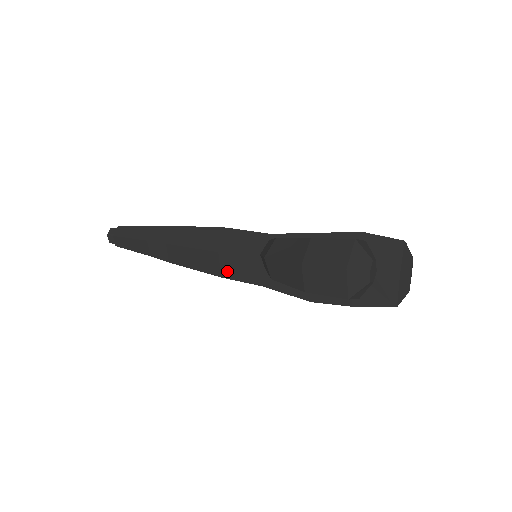
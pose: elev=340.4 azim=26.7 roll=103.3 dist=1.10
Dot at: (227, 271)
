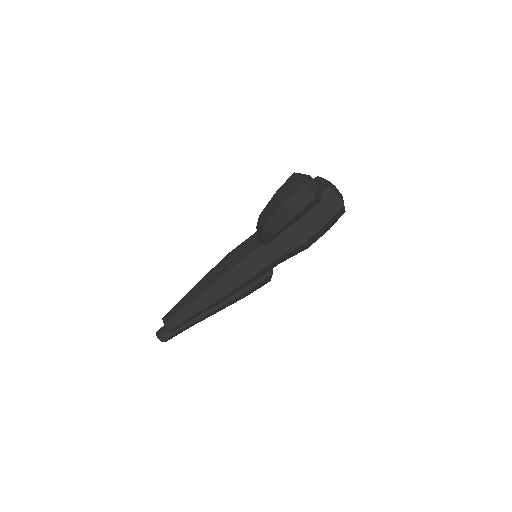
Dot at: (248, 272)
